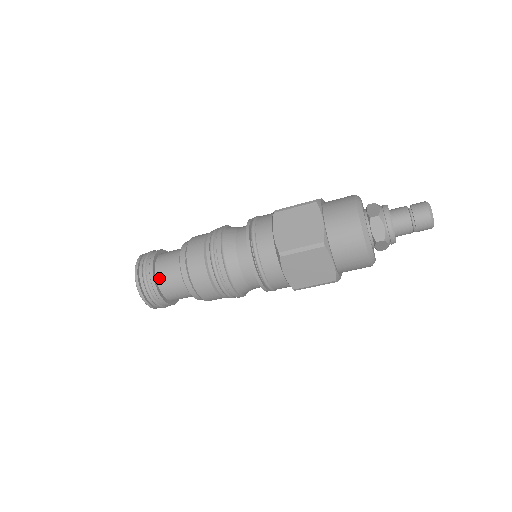
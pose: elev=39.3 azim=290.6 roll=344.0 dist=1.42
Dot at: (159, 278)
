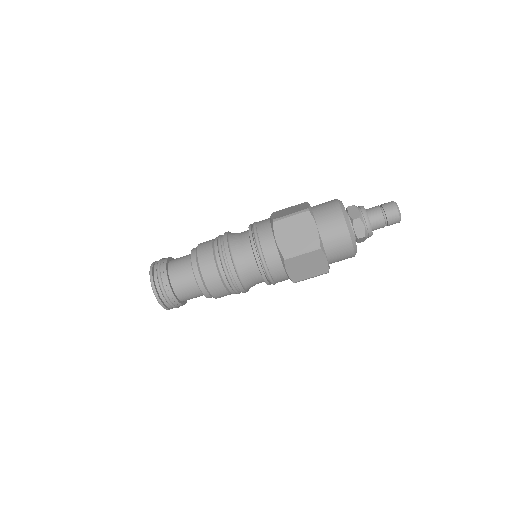
Dot at: (174, 285)
